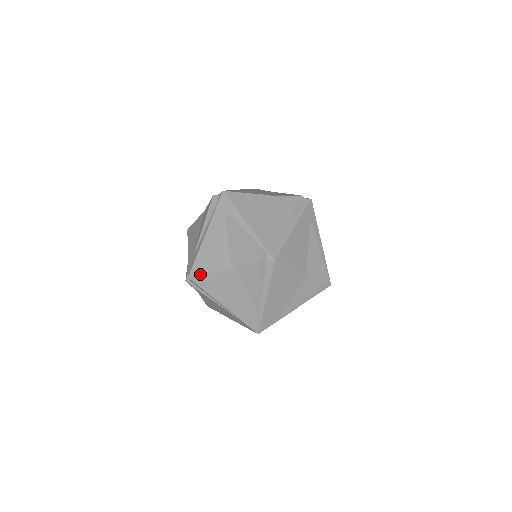
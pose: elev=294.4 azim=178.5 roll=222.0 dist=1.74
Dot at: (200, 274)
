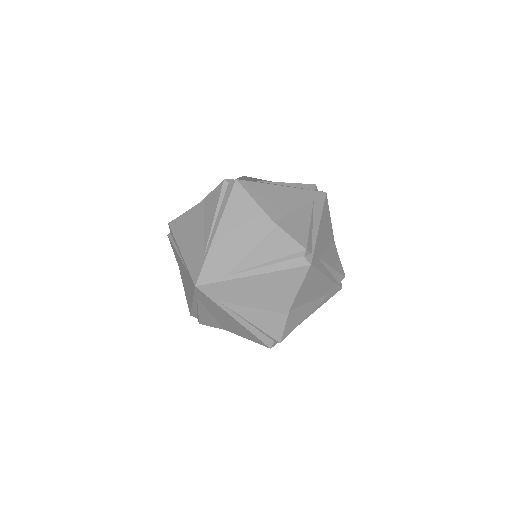
Dot at: (178, 217)
